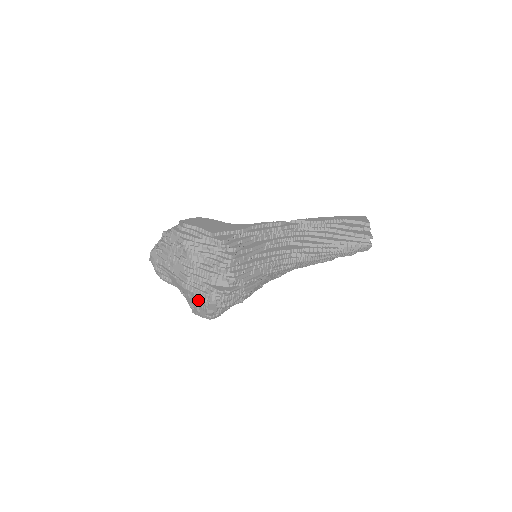
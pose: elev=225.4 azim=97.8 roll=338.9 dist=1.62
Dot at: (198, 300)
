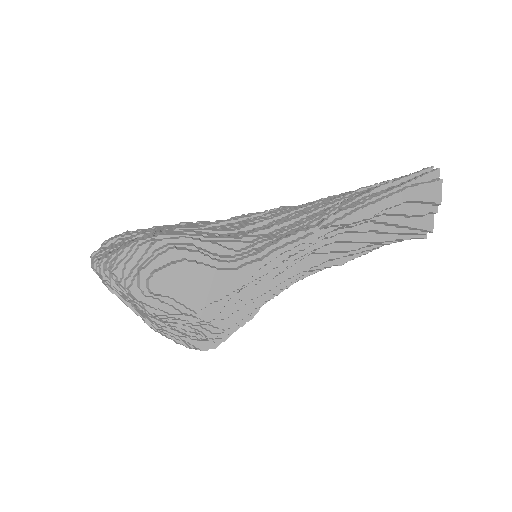
Dot at: occluded
